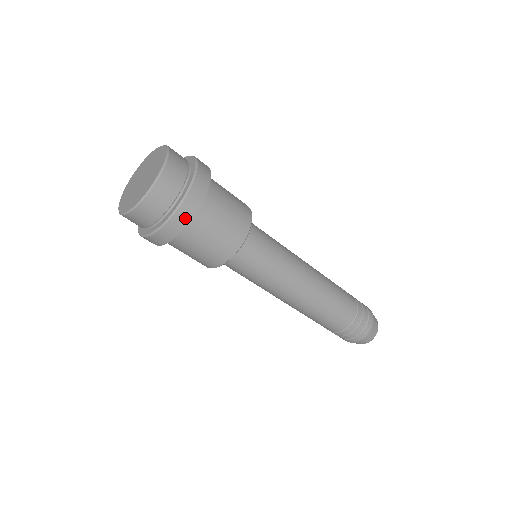
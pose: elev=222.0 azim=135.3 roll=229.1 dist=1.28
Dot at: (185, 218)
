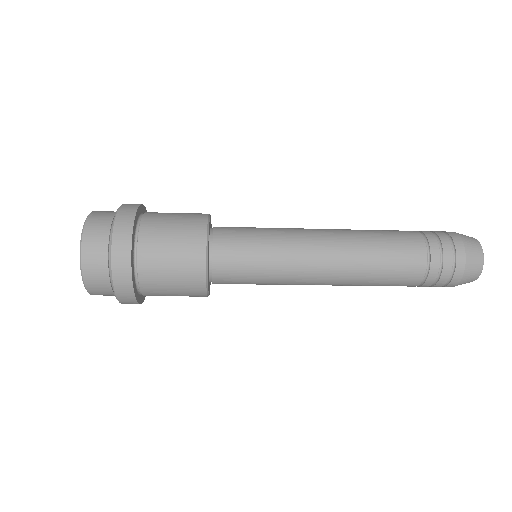
Dot at: (125, 283)
